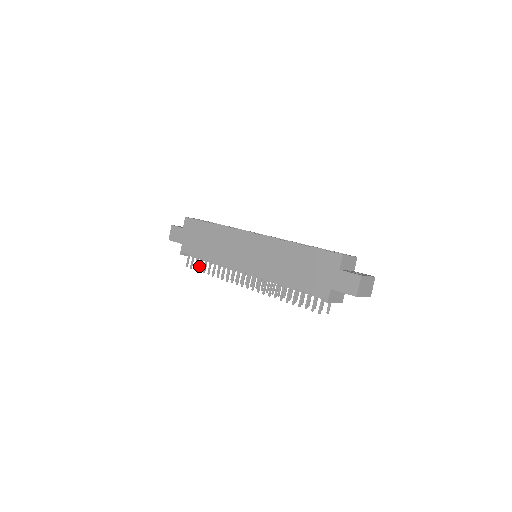
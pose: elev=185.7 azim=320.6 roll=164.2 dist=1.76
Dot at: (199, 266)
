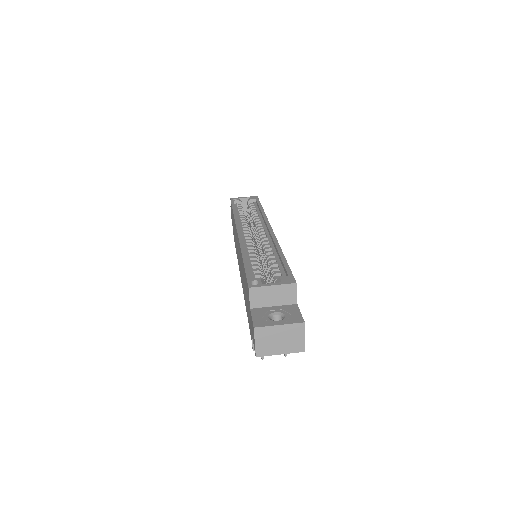
Dot at: occluded
